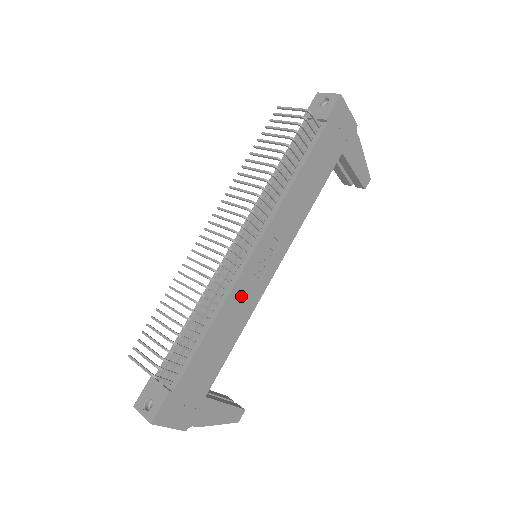
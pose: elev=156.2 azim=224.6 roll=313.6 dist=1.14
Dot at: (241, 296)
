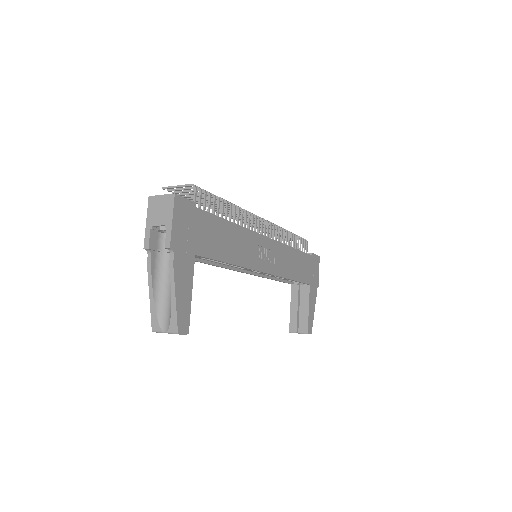
Dot at: (250, 244)
